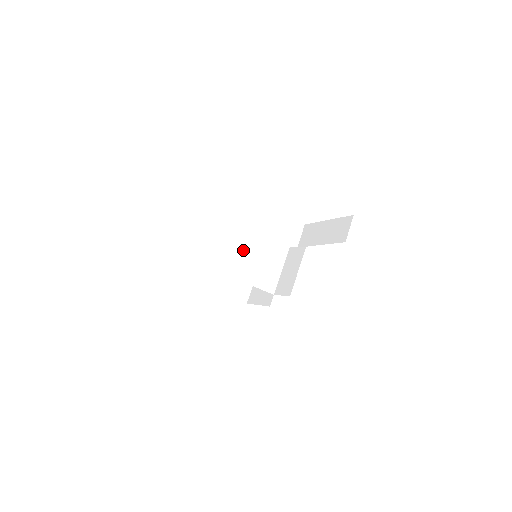
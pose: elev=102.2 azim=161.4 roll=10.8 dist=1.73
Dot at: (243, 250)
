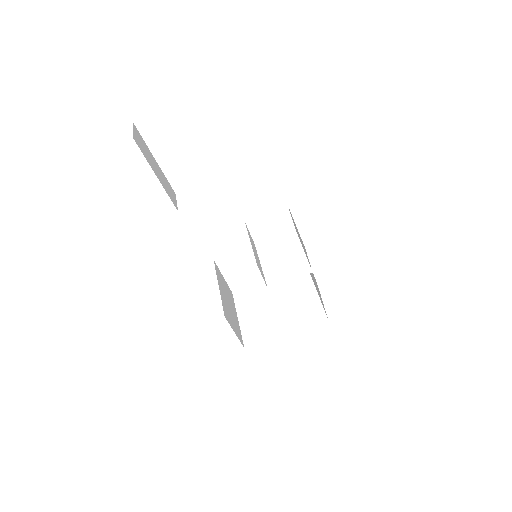
Dot at: (285, 284)
